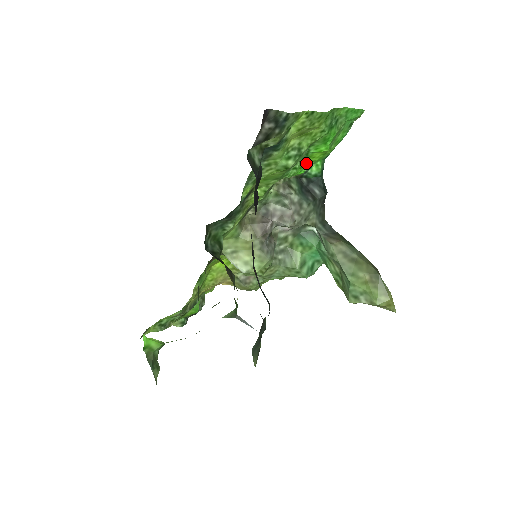
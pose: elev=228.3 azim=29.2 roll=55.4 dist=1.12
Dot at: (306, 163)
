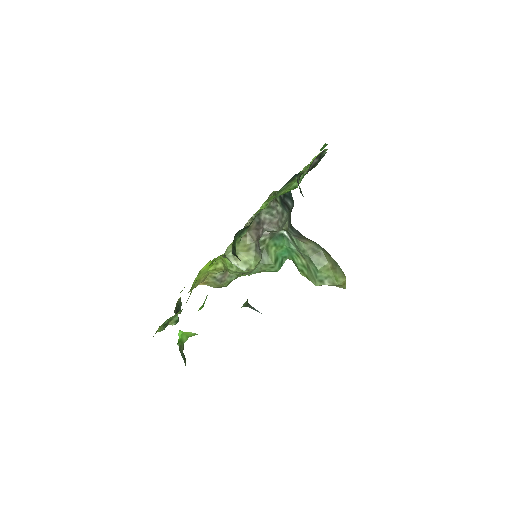
Dot at: occluded
